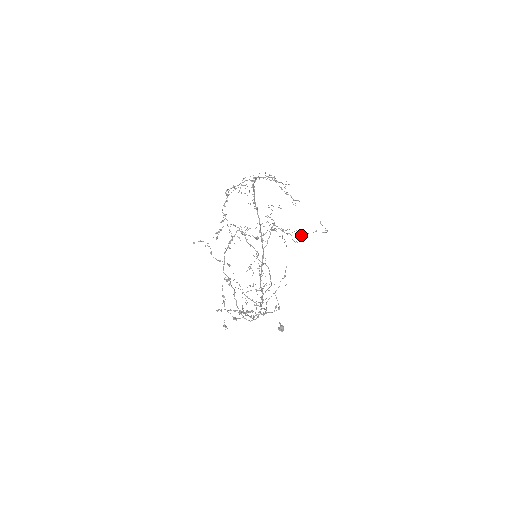
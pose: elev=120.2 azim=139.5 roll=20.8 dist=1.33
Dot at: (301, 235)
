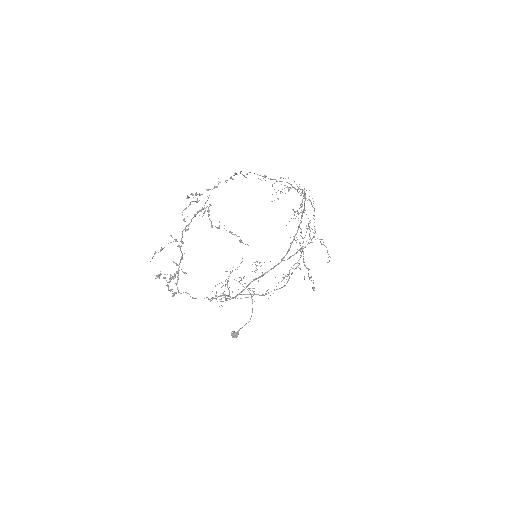
Dot at: occluded
